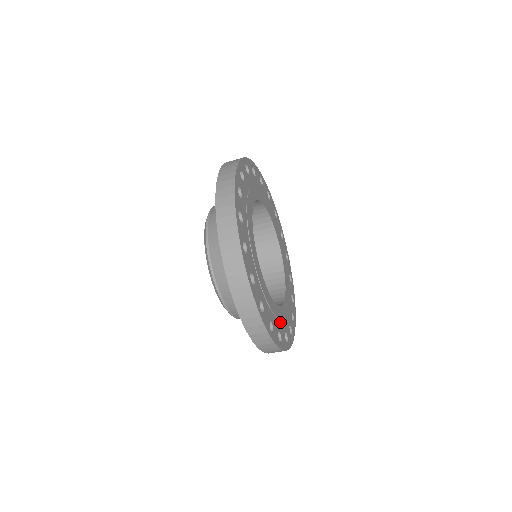
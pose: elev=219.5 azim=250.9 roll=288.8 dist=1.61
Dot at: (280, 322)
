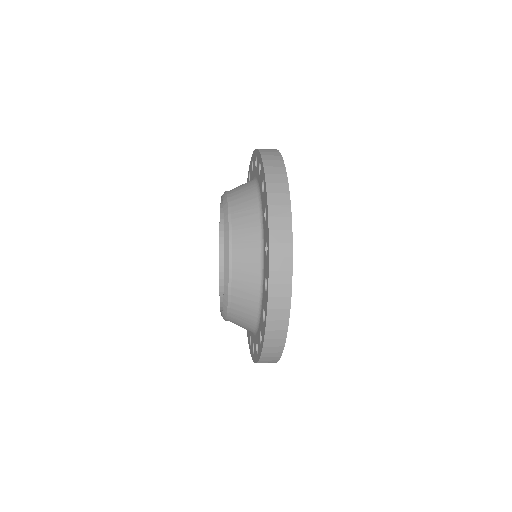
Dot at: occluded
